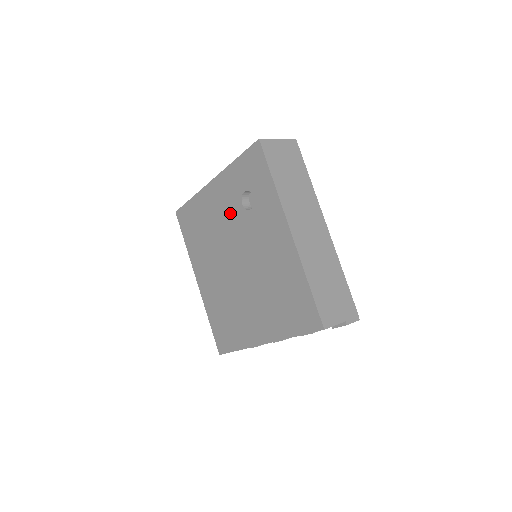
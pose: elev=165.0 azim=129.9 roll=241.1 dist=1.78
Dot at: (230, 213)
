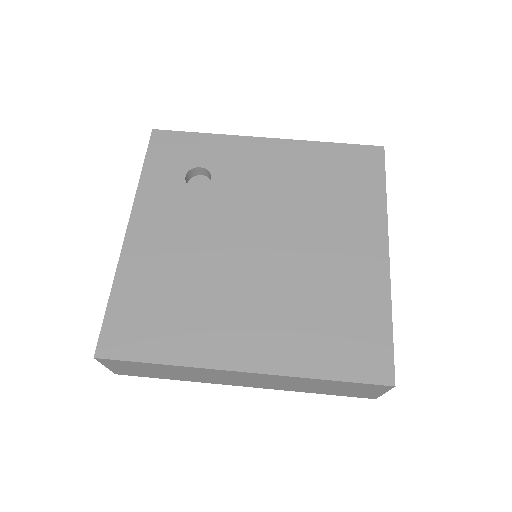
Dot at: (191, 215)
